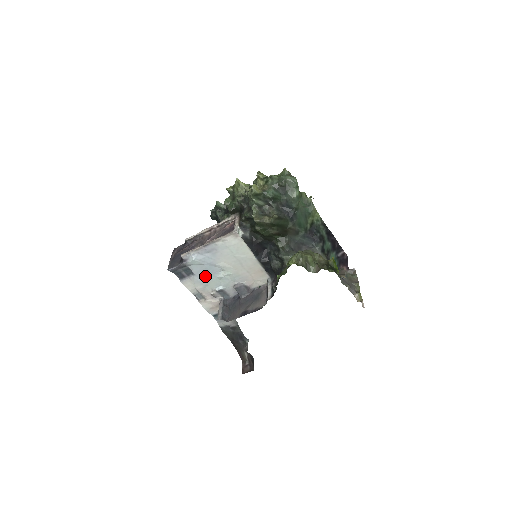
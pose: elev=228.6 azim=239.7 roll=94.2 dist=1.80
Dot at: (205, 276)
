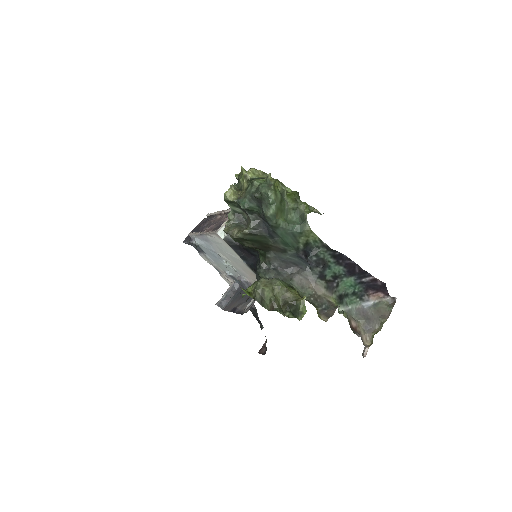
Dot at: (214, 258)
